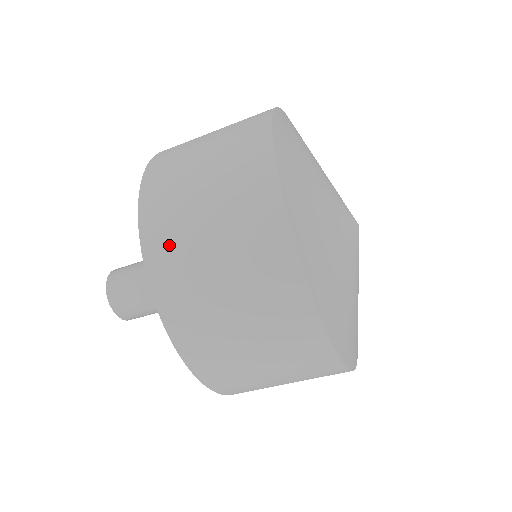
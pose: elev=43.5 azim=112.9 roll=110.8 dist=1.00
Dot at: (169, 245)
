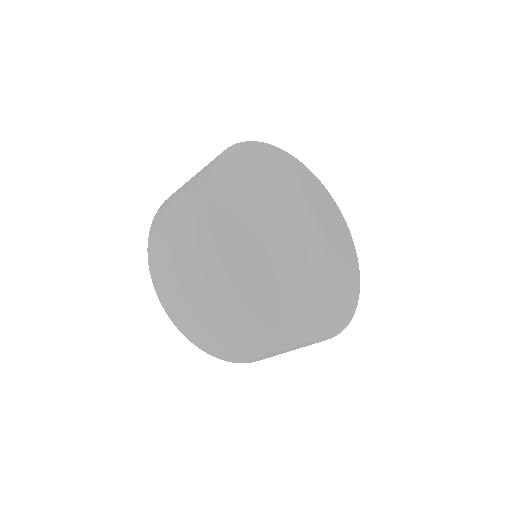
Dot at: (230, 354)
